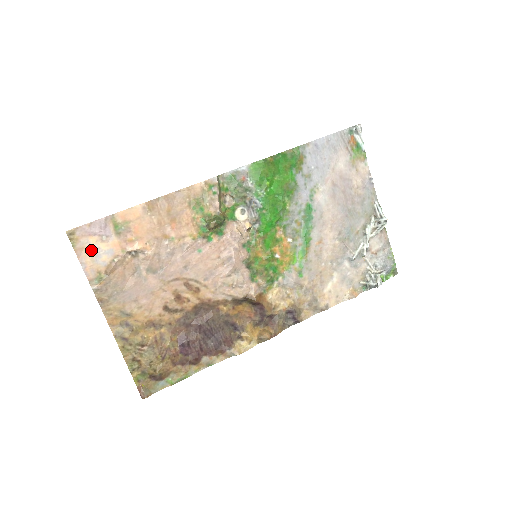
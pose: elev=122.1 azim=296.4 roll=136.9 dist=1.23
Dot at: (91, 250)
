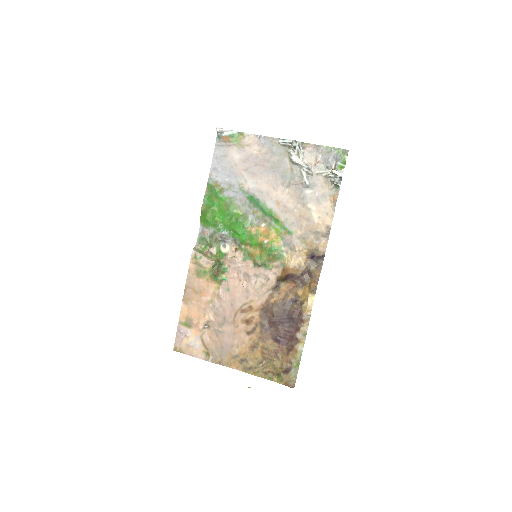
Dot at: (190, 346)
